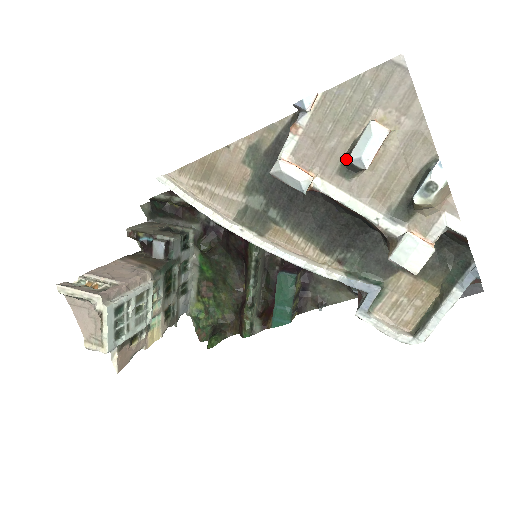
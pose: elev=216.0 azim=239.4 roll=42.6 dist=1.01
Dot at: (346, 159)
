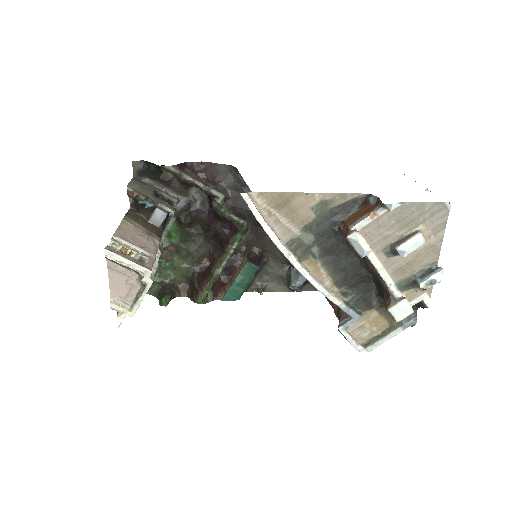
Dot at: (394, 246)
